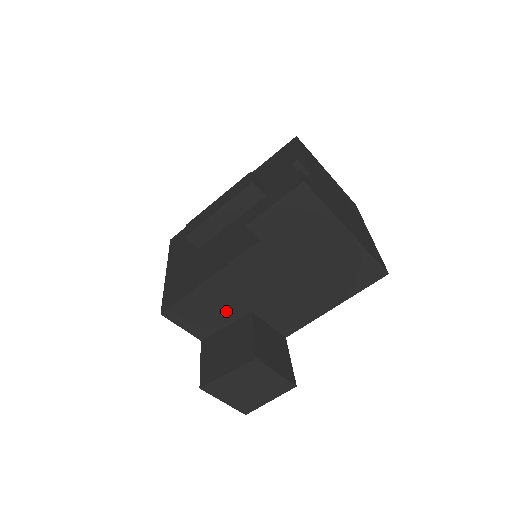
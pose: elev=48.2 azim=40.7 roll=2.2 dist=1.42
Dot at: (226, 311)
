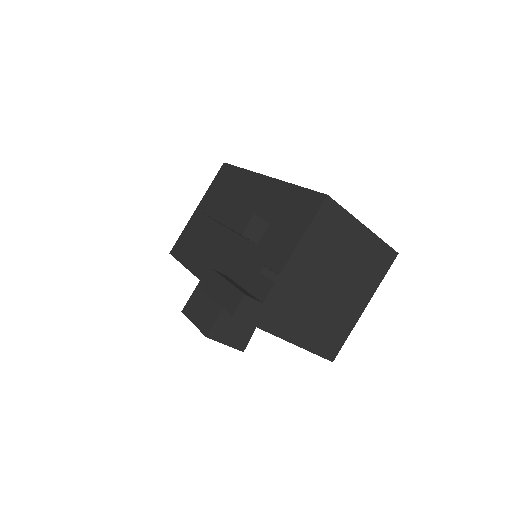
Dot at: occluded
